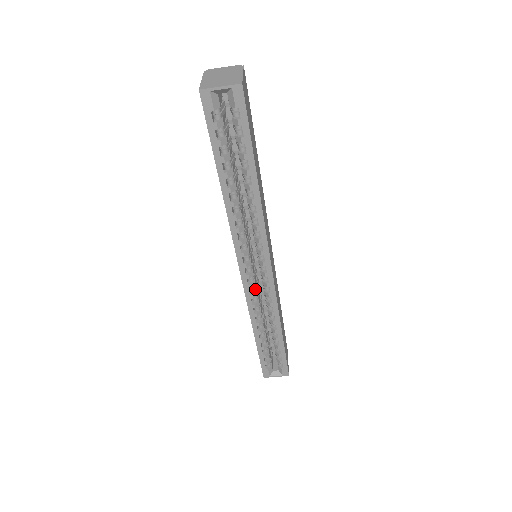
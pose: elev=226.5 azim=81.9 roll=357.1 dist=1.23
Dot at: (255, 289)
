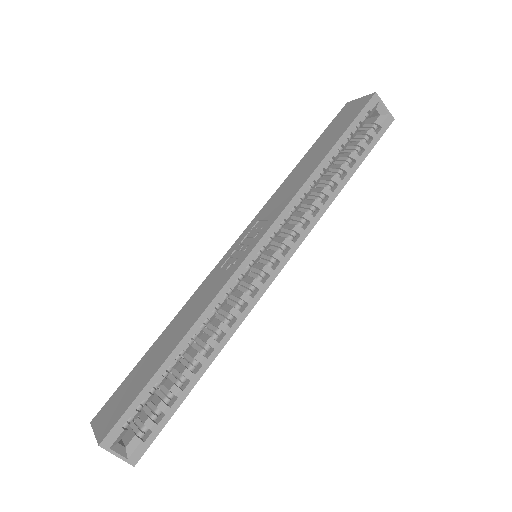
Dot at: (239, 282)
